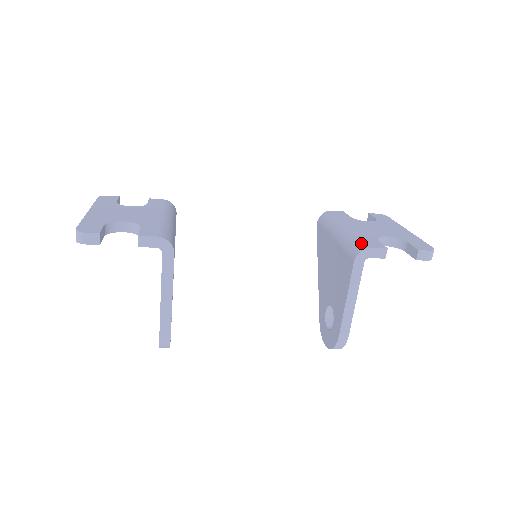
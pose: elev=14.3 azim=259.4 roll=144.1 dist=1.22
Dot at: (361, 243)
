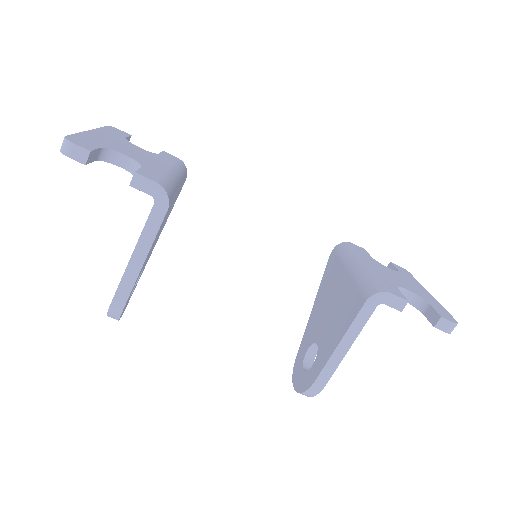
Dot at: (380, 284)
